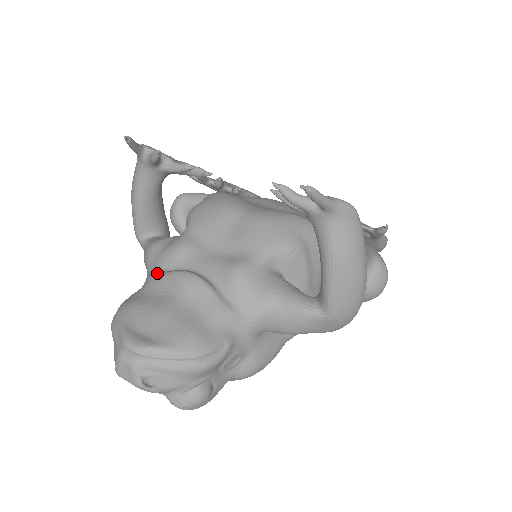
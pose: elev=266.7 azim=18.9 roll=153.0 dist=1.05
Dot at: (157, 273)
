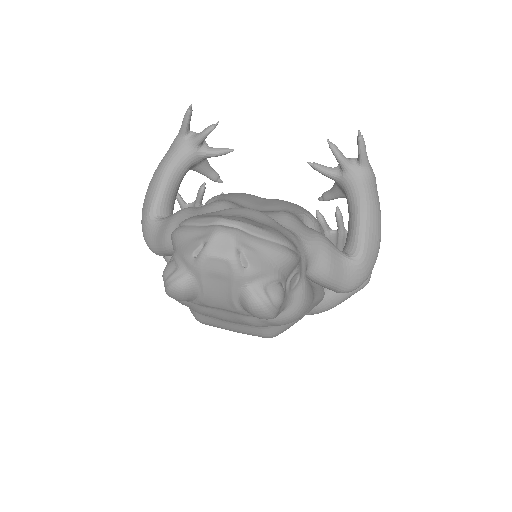
Dot at: (206, 213)
